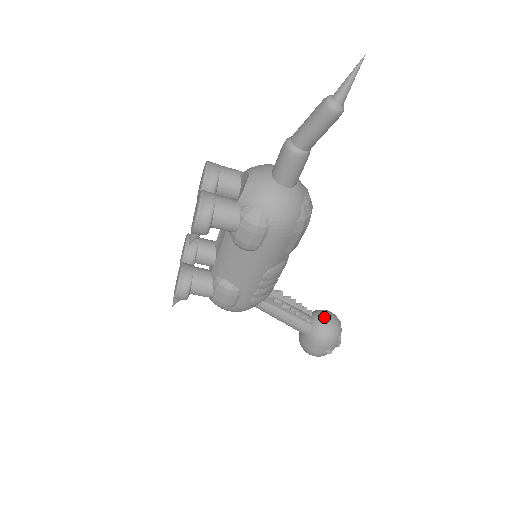
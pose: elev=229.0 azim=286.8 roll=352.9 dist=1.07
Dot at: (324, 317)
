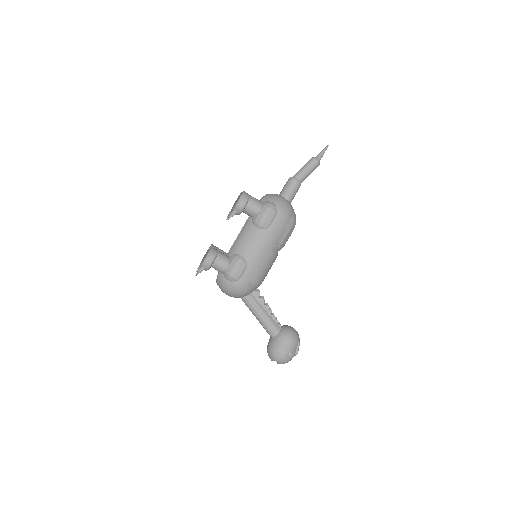
Dot at: (289, 326)
